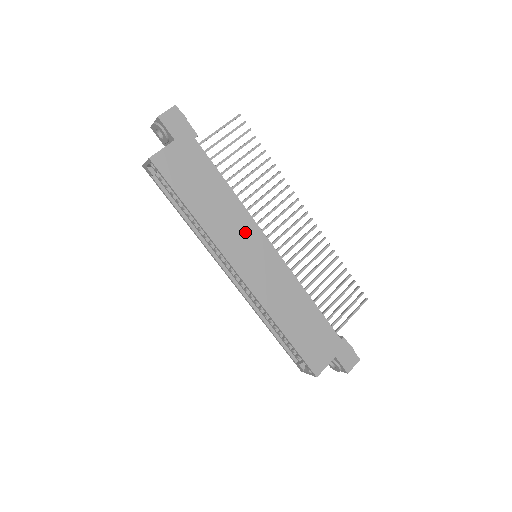
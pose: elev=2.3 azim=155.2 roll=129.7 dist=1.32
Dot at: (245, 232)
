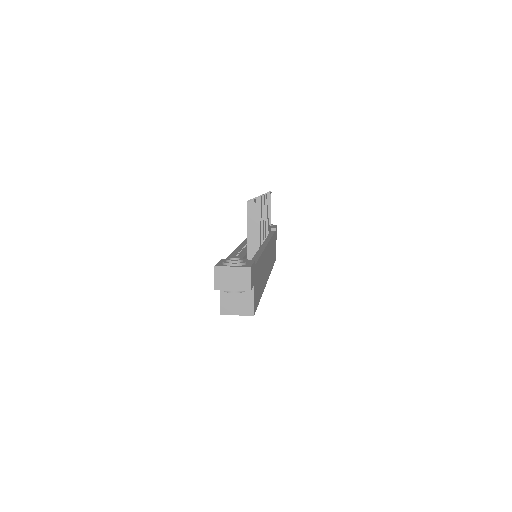
Dot at: (265, 261)
